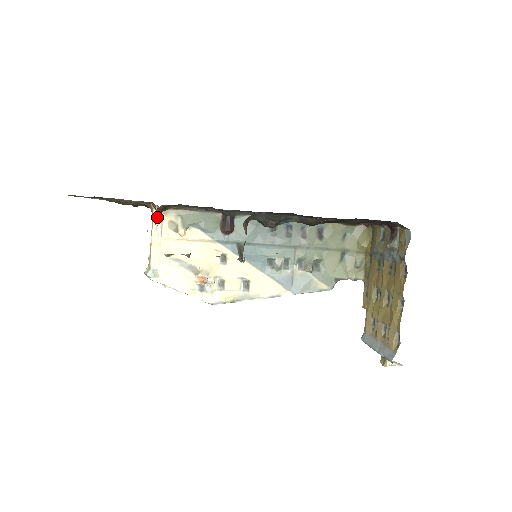
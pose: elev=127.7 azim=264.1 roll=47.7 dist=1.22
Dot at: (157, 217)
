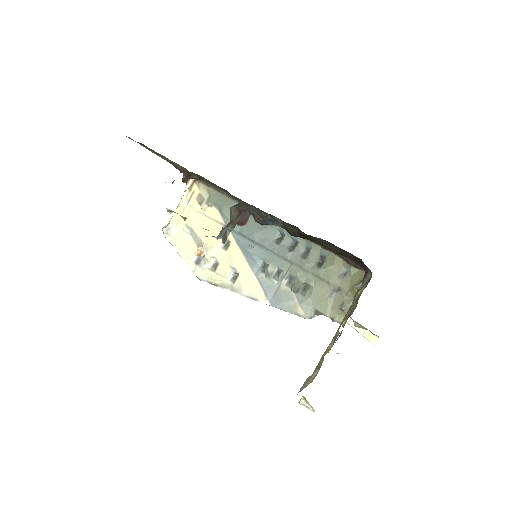
Dot at: (187, 184)
